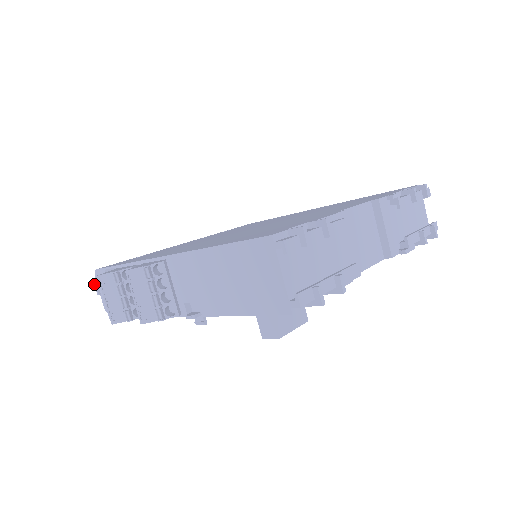
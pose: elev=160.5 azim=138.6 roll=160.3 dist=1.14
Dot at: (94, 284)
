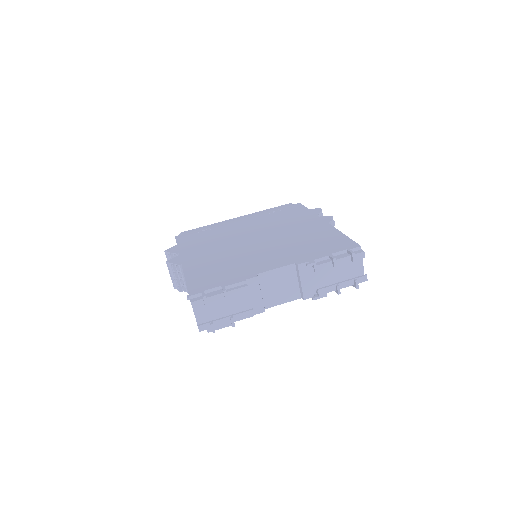
Dot at: occluded
